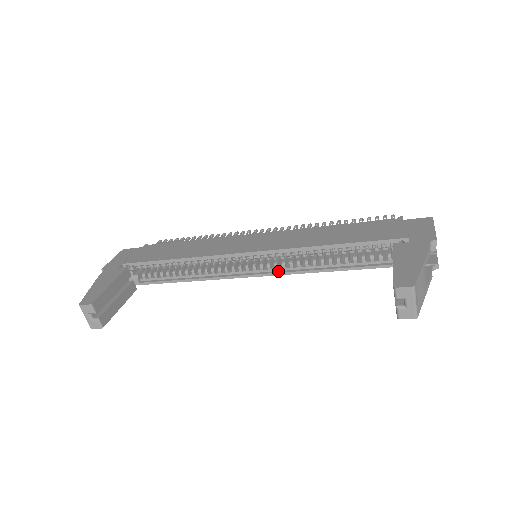
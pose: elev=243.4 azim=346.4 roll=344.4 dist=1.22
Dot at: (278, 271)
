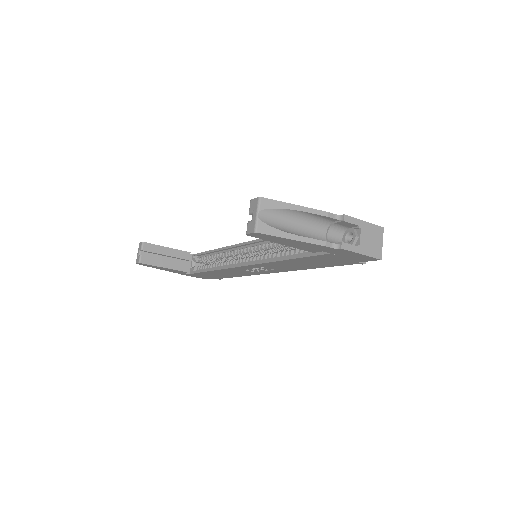
Dot at: (256, 262)
